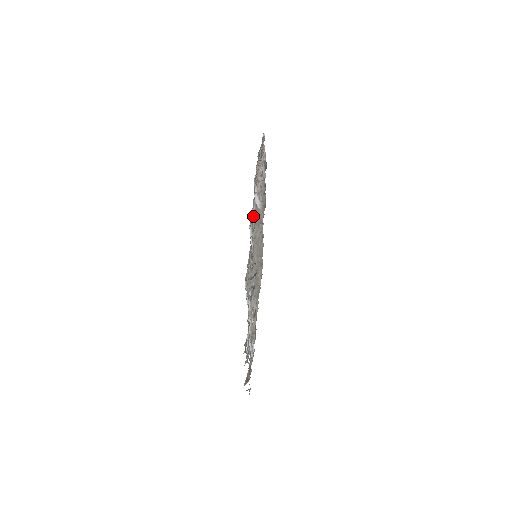
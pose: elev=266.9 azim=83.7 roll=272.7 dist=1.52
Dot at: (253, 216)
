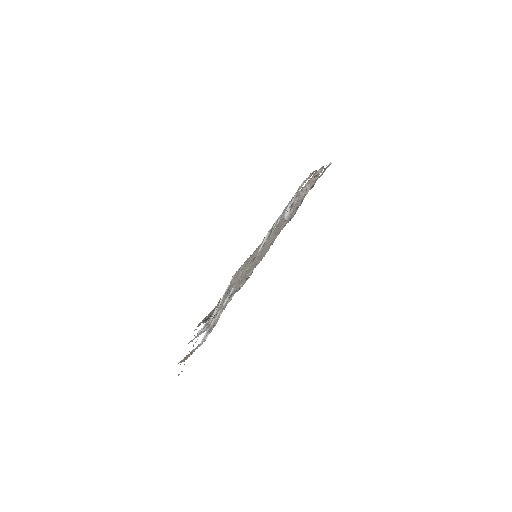
Dot at: (276, 223)
